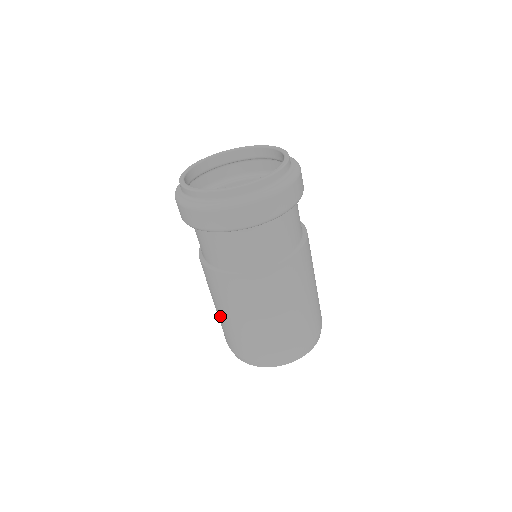
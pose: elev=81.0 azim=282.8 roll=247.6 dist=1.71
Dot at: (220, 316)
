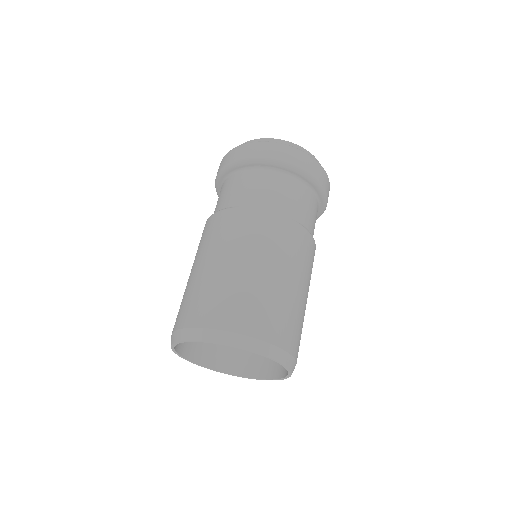
Dot at: (194, 276)
